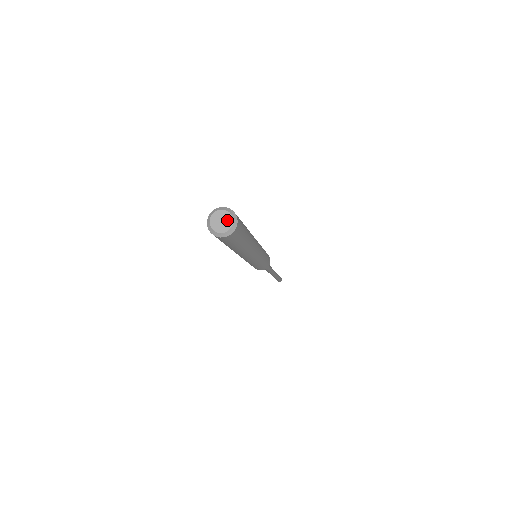
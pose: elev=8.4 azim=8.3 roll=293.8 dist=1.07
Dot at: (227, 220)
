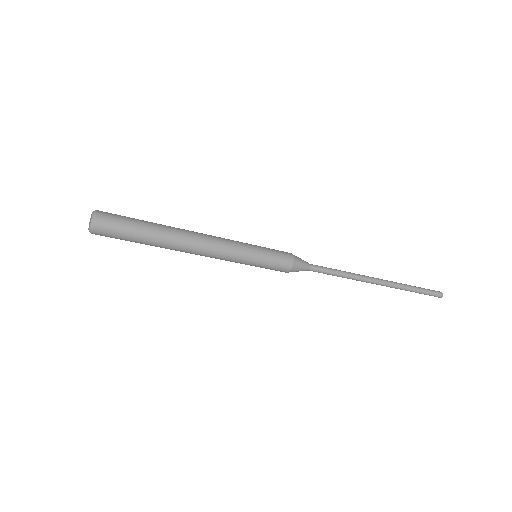
Dot at: (91, 219)
